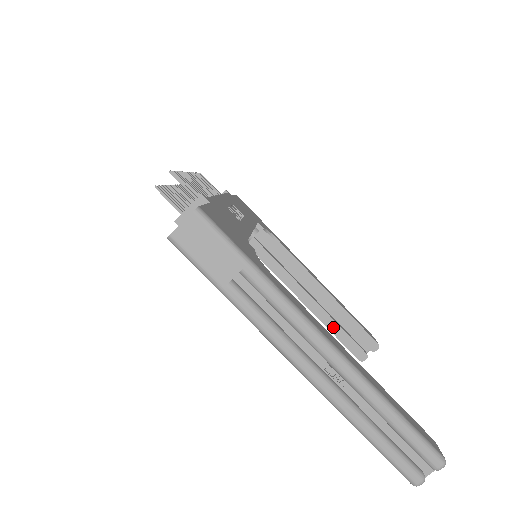
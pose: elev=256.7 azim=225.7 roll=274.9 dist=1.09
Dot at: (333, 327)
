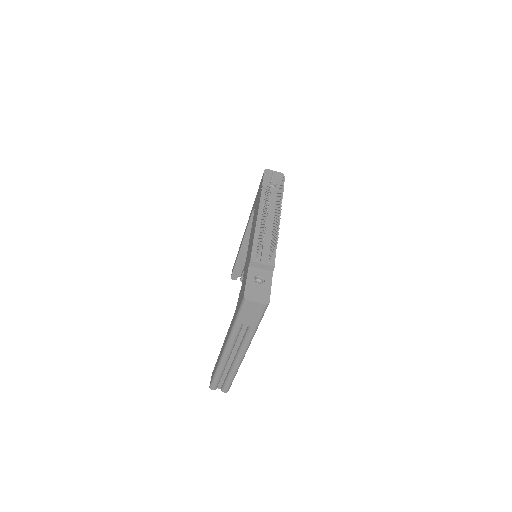
Dot at: (239, 261)
